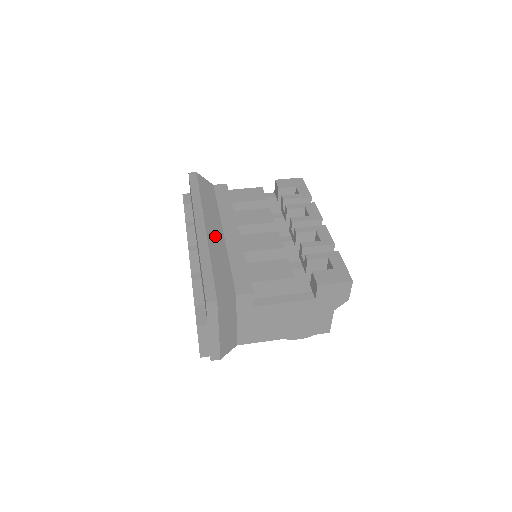
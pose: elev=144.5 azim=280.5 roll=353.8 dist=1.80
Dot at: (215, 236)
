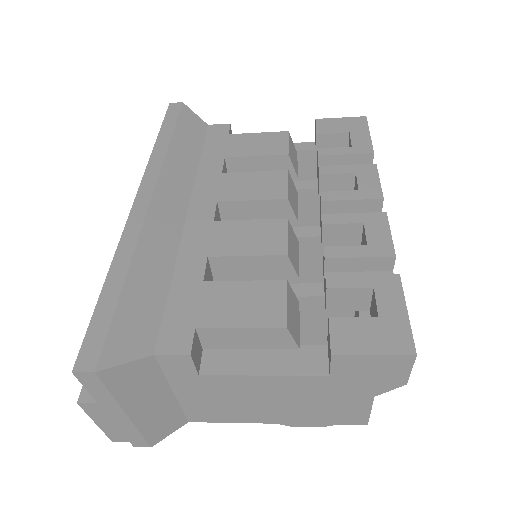
Dot at: (164, 220)
